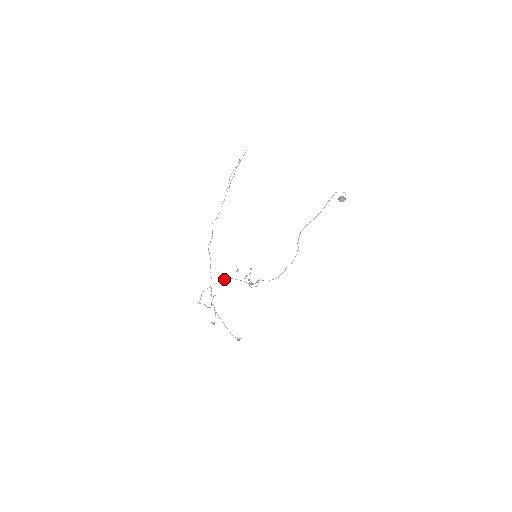
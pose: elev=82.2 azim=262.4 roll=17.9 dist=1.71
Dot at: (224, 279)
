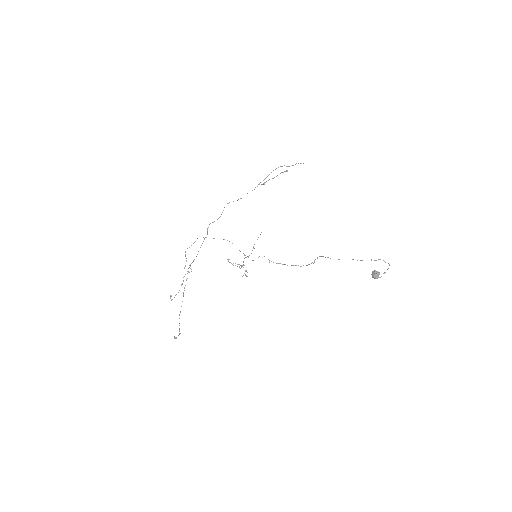
Dot at: occluded
